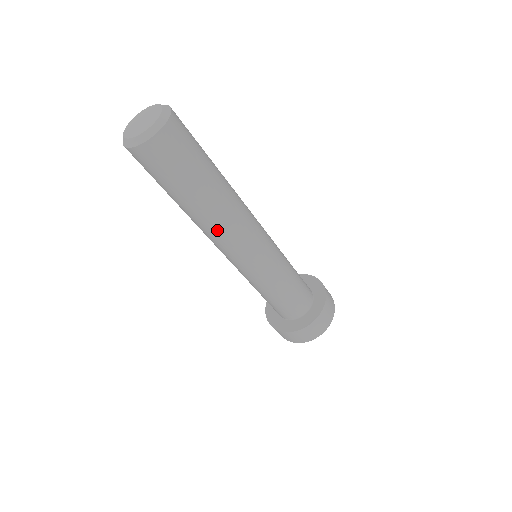
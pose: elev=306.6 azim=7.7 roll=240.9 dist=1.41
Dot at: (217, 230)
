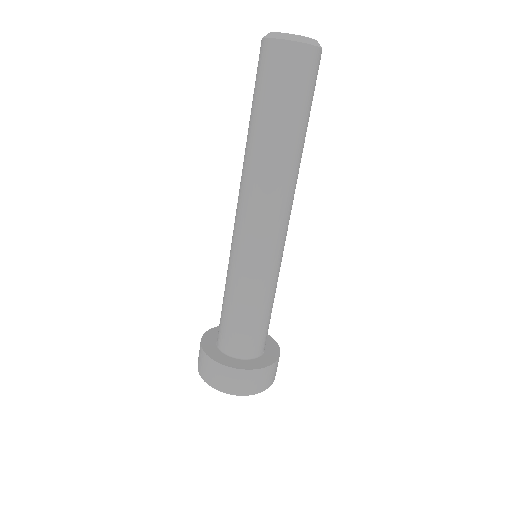
Dot at: (252, 180)
